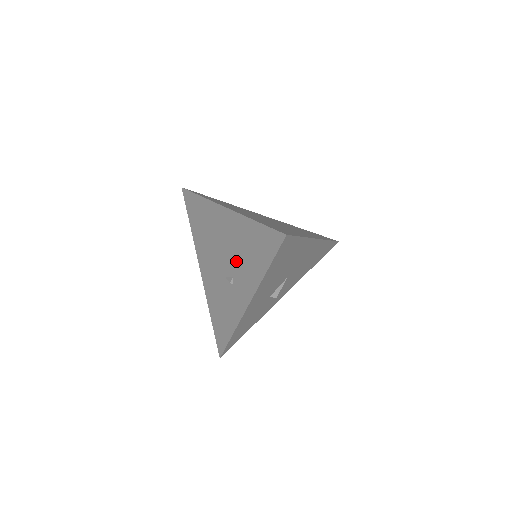
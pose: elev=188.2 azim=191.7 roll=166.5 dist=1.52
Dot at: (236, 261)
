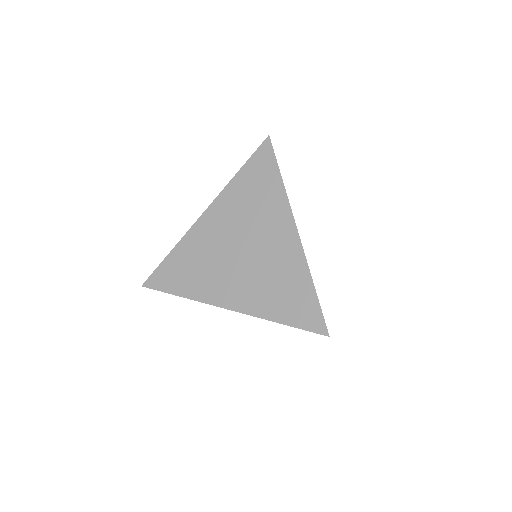
Dot at: occluded
